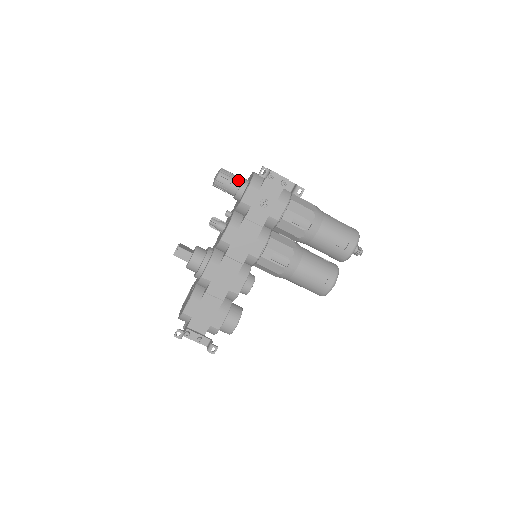
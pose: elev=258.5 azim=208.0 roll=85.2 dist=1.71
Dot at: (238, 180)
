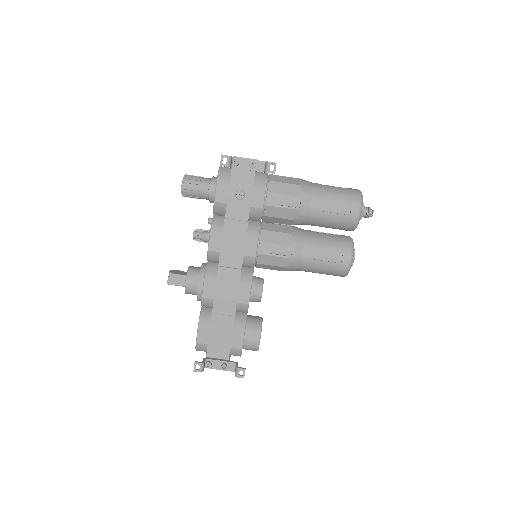
Dot at: (206, 181)
